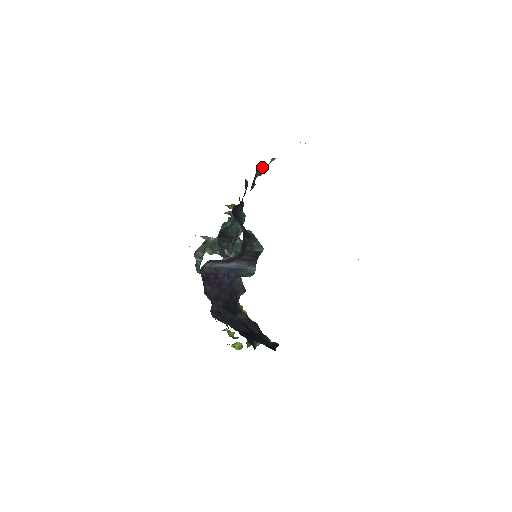
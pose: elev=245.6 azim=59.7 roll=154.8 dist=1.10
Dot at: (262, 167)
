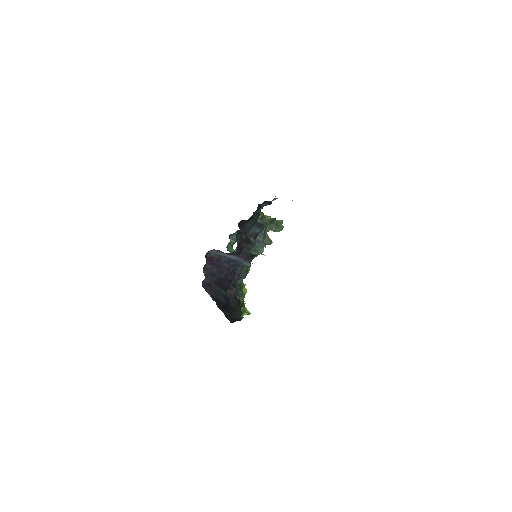
Dot at: (268, 201)
